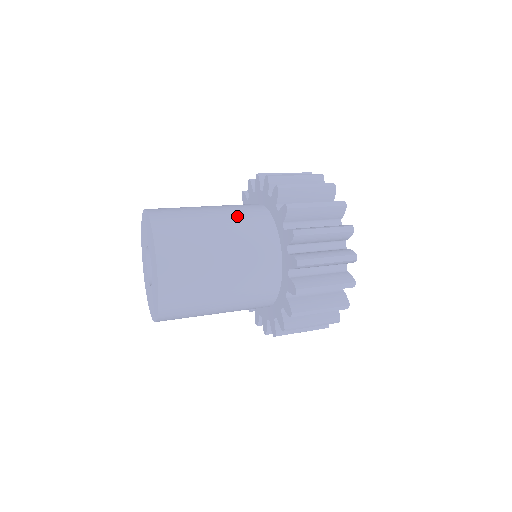
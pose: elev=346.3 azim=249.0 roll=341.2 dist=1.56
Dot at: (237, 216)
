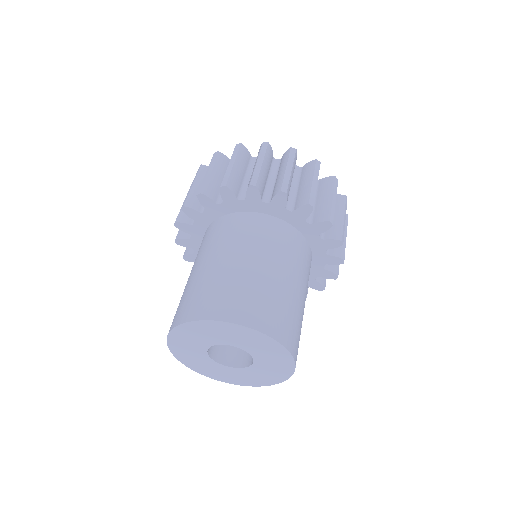
Dot at: (285, 254)
